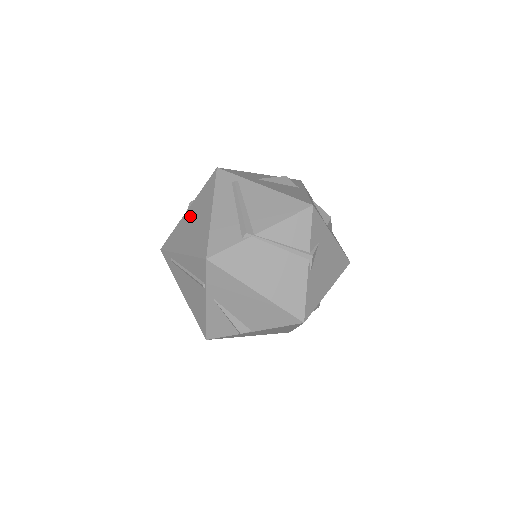
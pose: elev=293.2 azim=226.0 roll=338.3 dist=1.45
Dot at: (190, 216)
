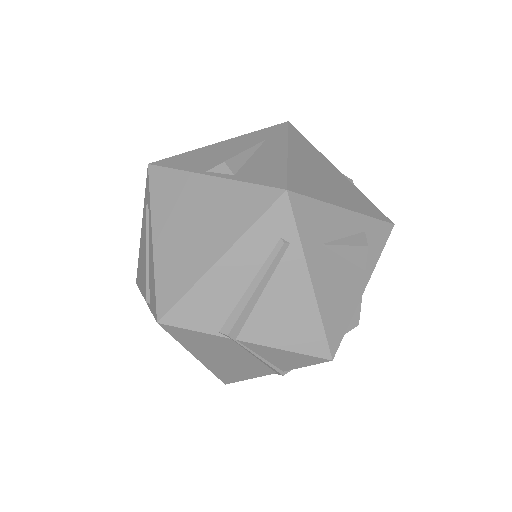
Dot at: (202, 199)
